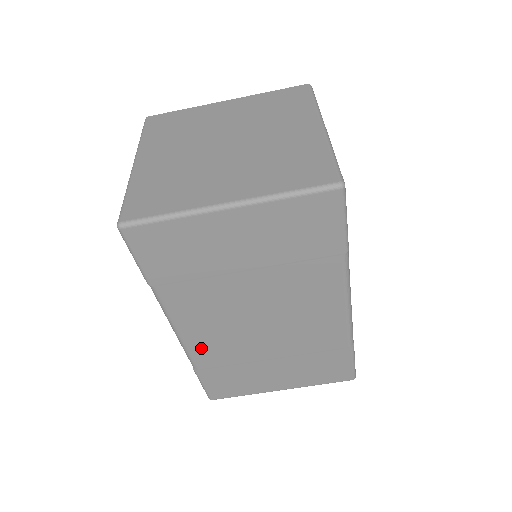
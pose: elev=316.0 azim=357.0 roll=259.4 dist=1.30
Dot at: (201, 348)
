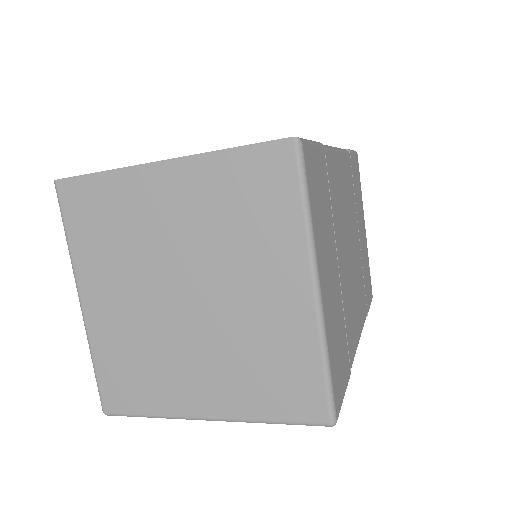
Dot at: occluded
